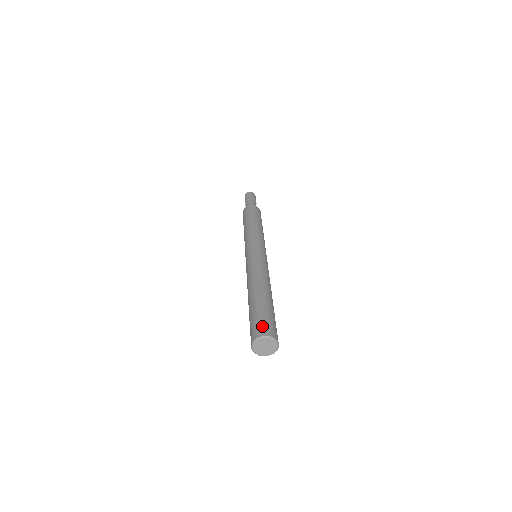
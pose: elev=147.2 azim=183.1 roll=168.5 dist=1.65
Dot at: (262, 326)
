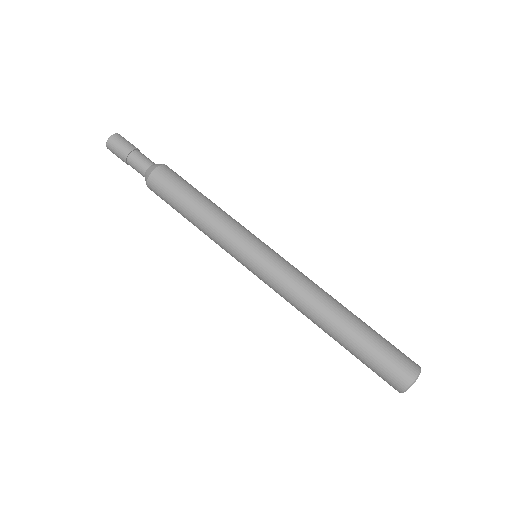
Dot at: (407, 357)
